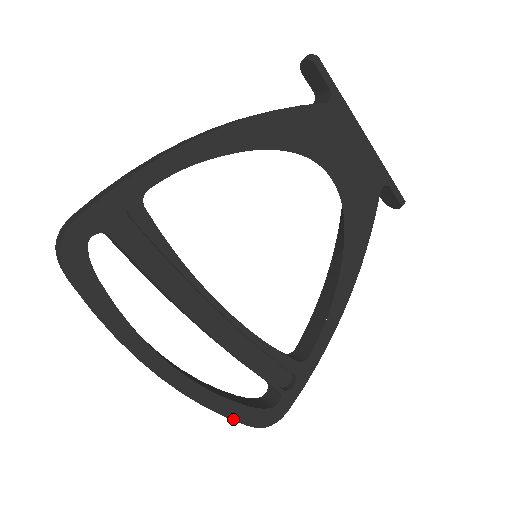
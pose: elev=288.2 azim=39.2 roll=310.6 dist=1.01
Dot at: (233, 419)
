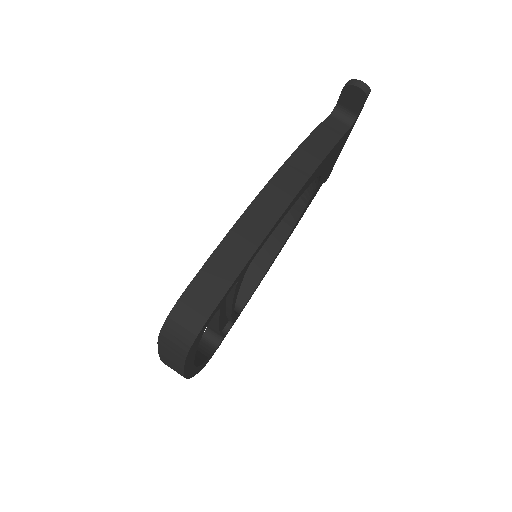
Dot at: (199, 371)
